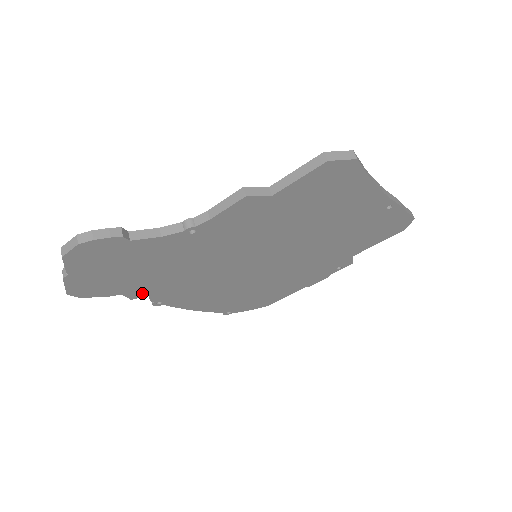
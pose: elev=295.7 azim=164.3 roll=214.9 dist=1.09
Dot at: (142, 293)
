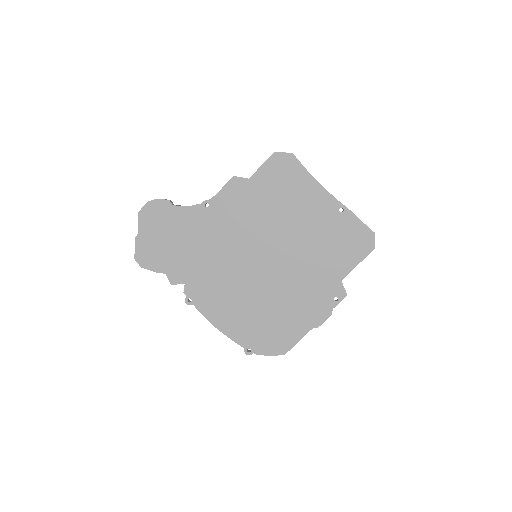
Dot at: (178, 278)
